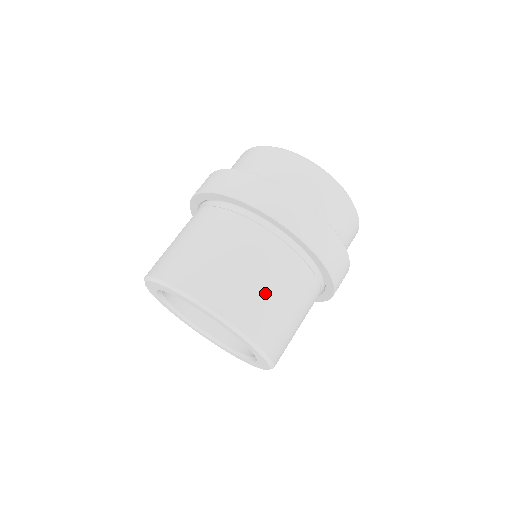
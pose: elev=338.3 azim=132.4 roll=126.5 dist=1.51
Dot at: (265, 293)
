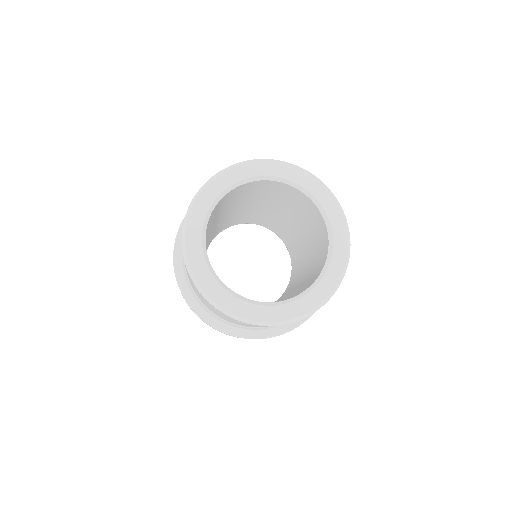
Dot at: occluded
